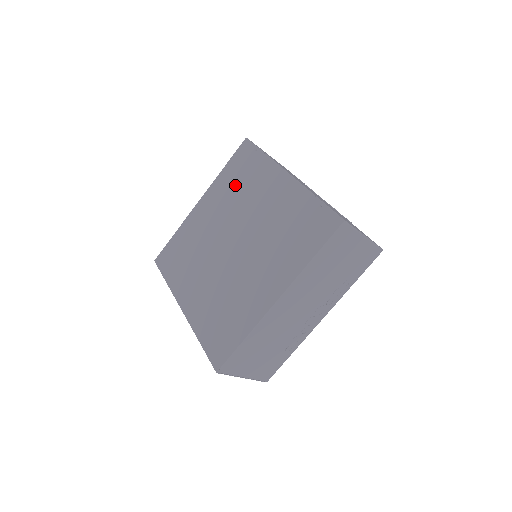
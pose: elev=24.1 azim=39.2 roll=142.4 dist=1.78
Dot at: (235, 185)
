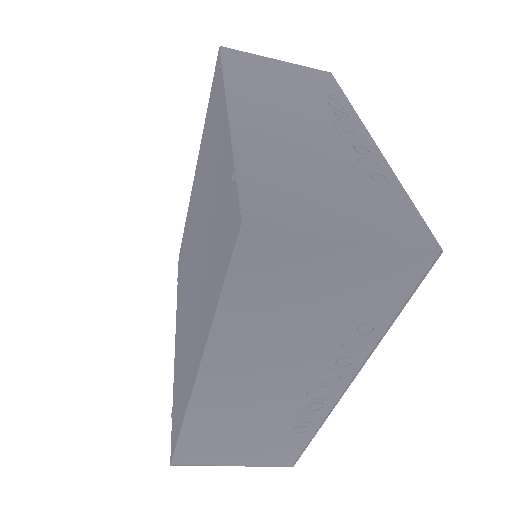
Dot at: (206, 140)
